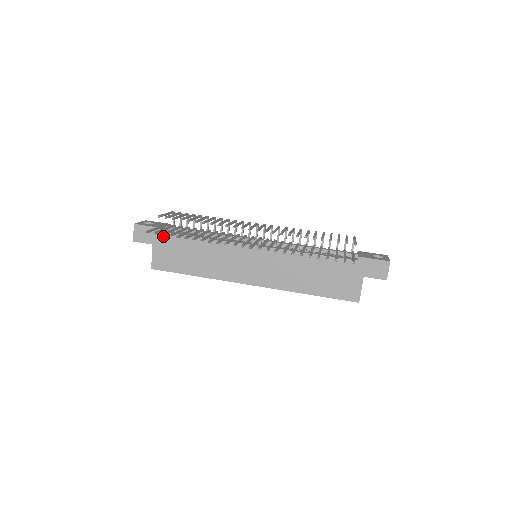
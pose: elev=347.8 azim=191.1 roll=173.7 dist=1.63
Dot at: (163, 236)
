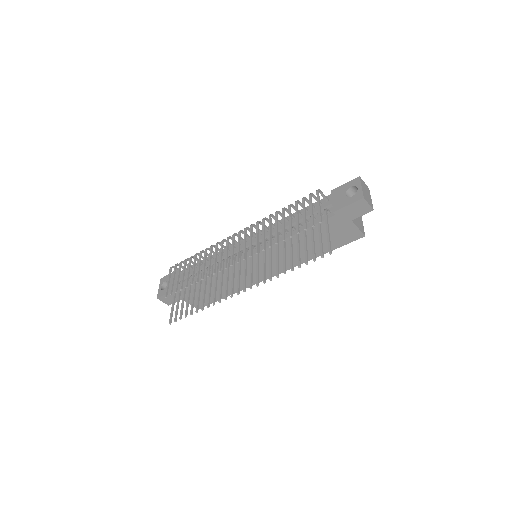
Dot at: (182, 292)
